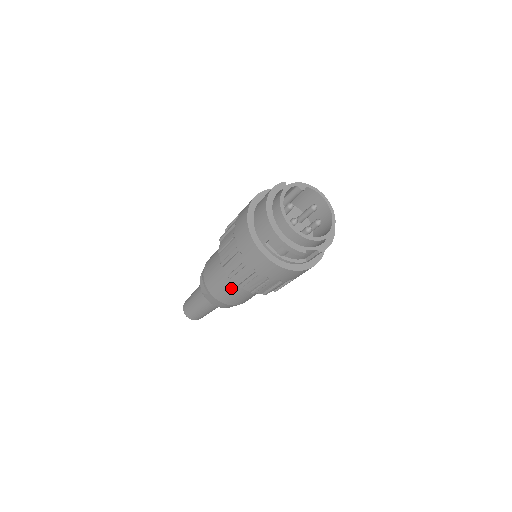
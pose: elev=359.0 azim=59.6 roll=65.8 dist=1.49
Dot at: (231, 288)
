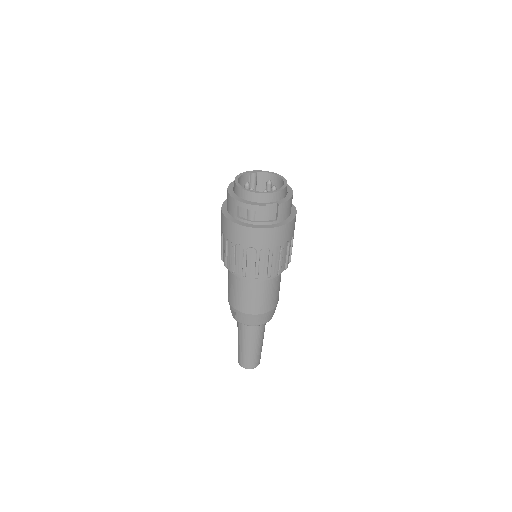
Dot at: (244, 289)
